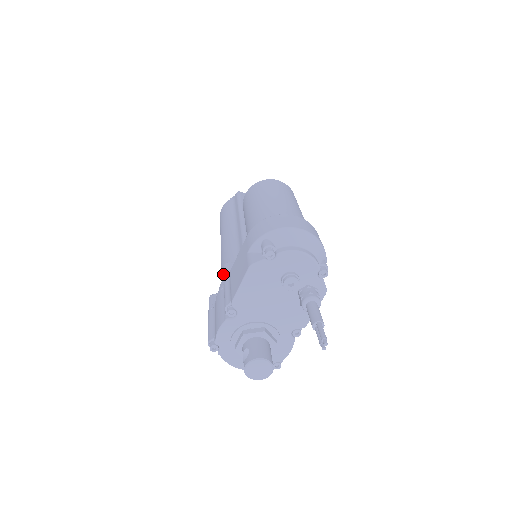
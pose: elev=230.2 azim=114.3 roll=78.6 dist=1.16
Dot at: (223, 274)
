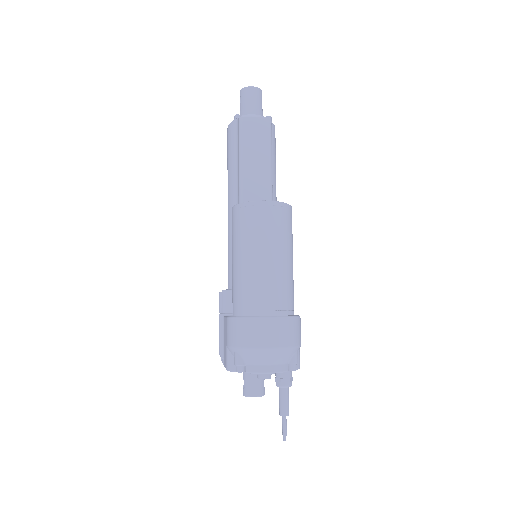
Dot at: occluded
